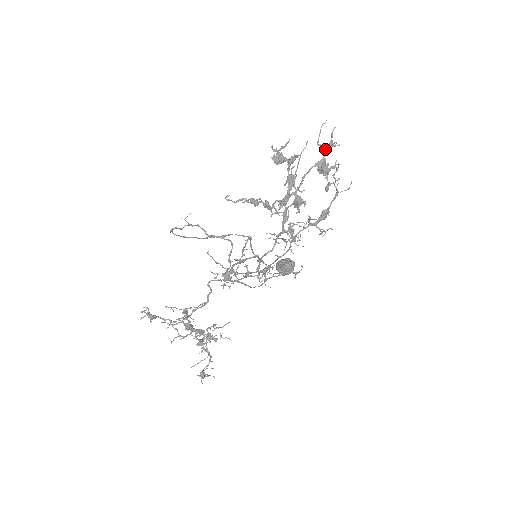
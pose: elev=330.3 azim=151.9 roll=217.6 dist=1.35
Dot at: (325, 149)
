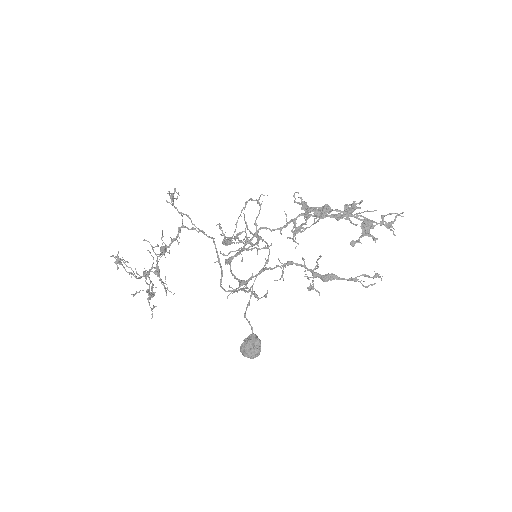
Dot at: (382, 222)
